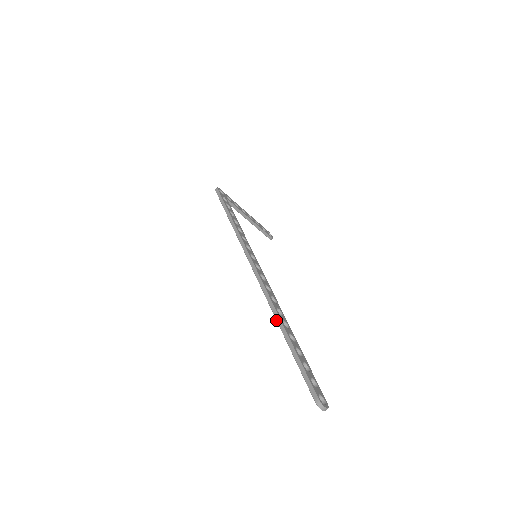
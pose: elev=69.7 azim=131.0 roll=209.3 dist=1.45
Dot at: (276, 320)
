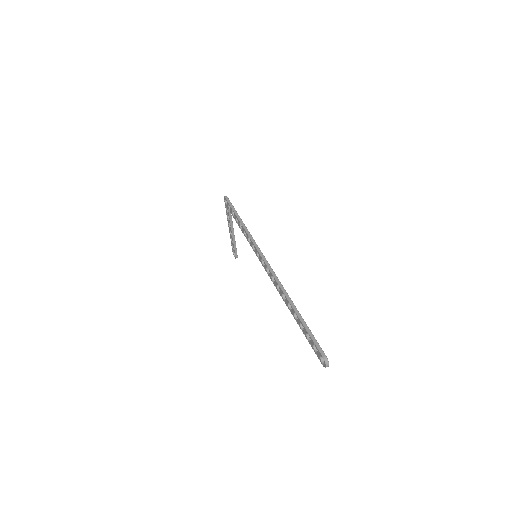
Dot at: (287, 299)
